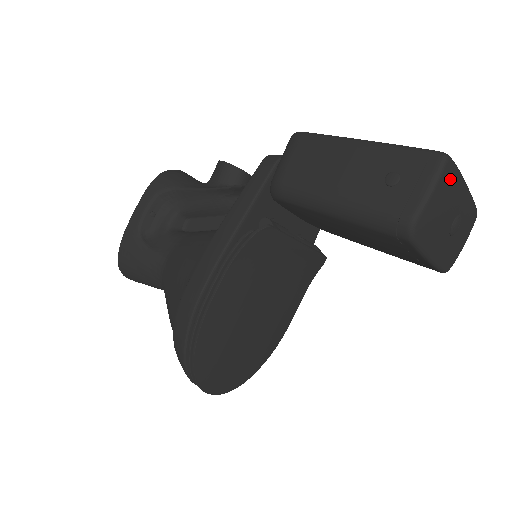
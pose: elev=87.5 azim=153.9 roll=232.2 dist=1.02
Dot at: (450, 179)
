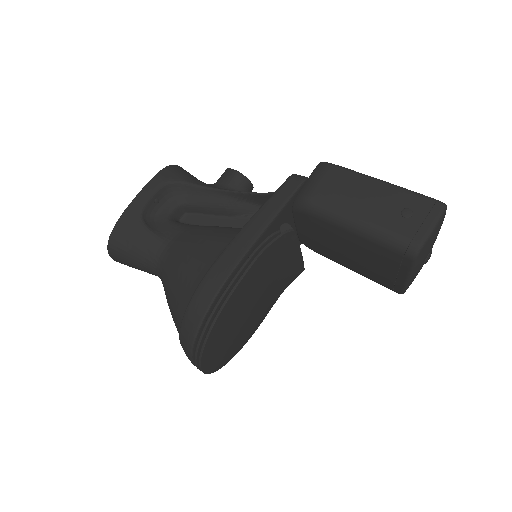
Dot at: (442, 222)
